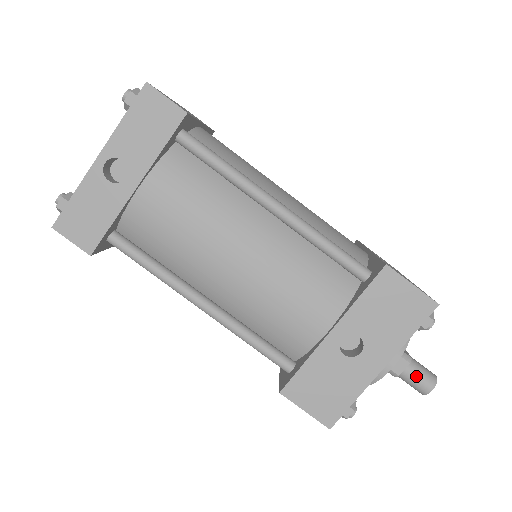
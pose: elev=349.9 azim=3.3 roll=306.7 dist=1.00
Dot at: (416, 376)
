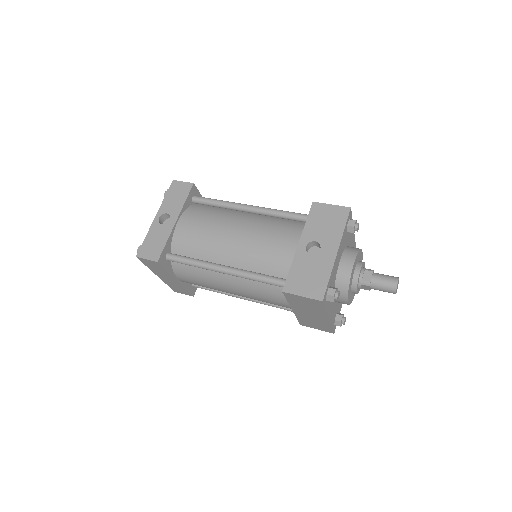
Dot at: (382, 278)
